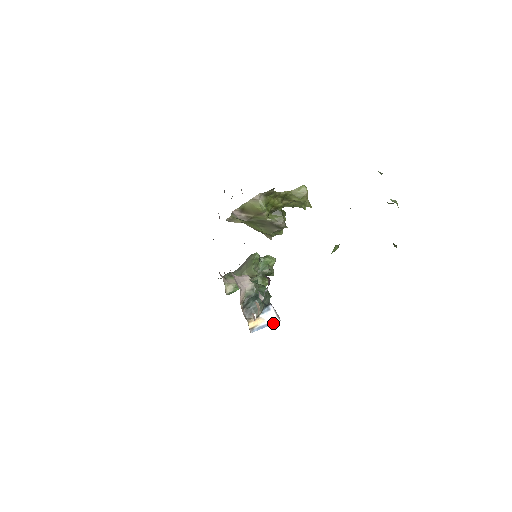
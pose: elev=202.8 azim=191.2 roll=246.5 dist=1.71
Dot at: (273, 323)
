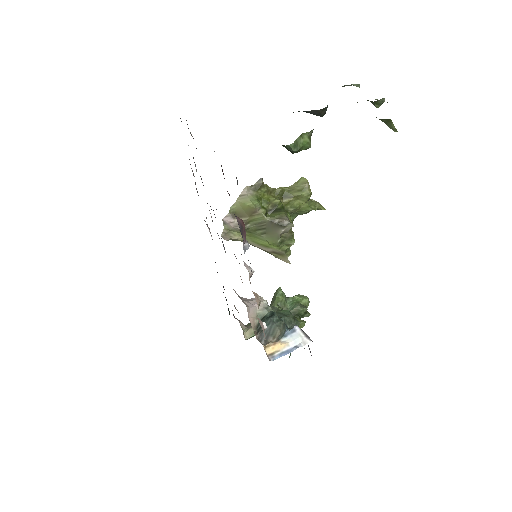
Dot at: (301, 345)
